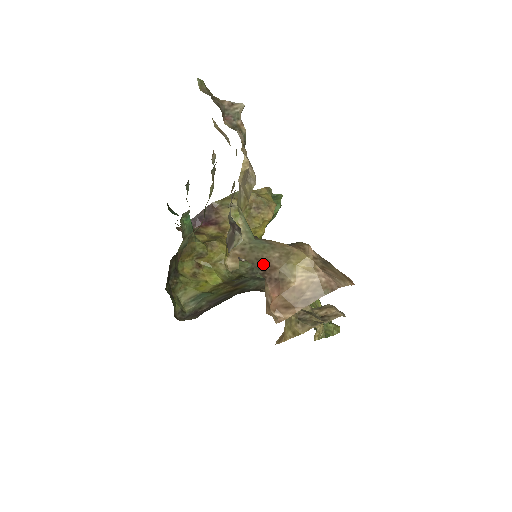
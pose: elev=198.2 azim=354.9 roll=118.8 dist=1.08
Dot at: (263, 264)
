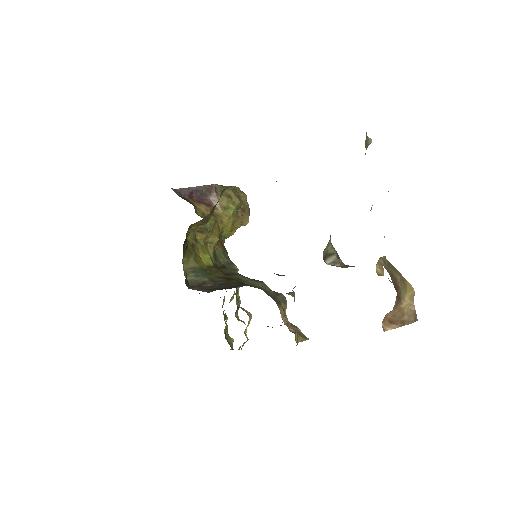
Dot at: (395, 280)
